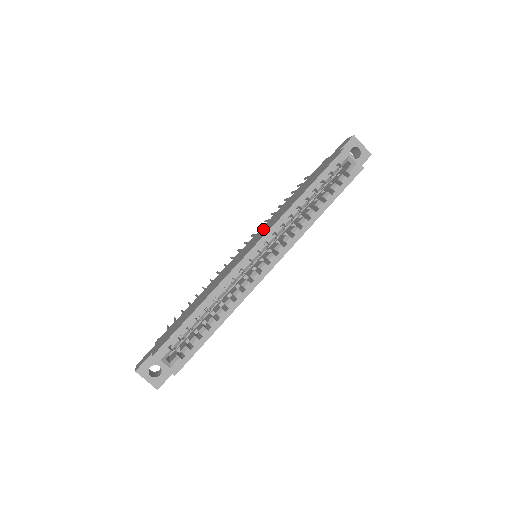
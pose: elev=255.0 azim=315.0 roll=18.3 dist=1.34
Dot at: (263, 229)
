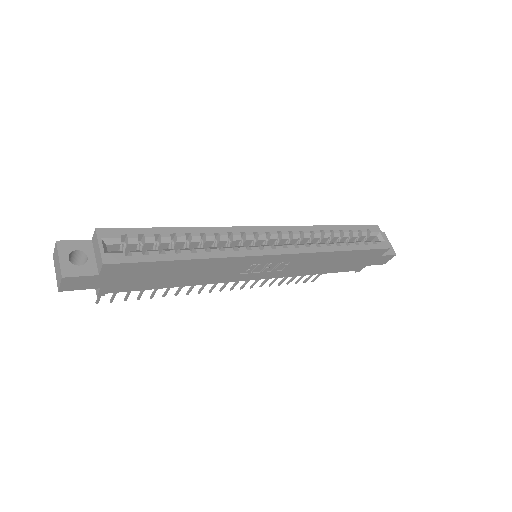
Dot at: occluded
